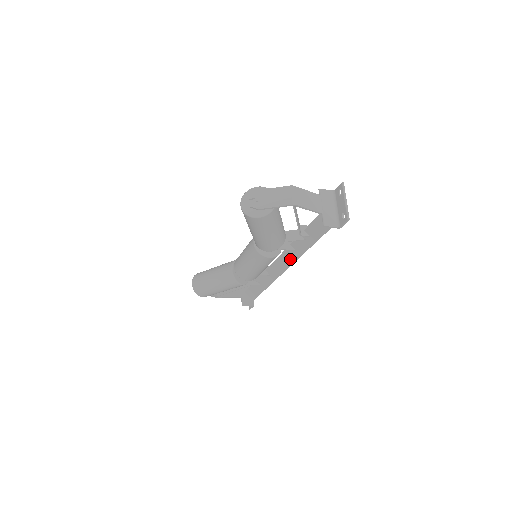
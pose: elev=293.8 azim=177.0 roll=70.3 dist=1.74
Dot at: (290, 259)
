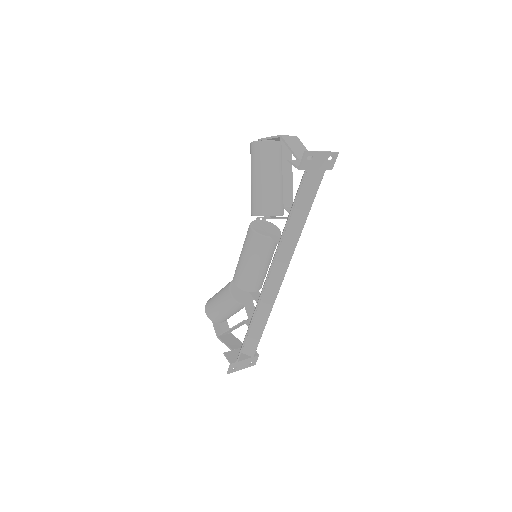
Dot at: occluded
